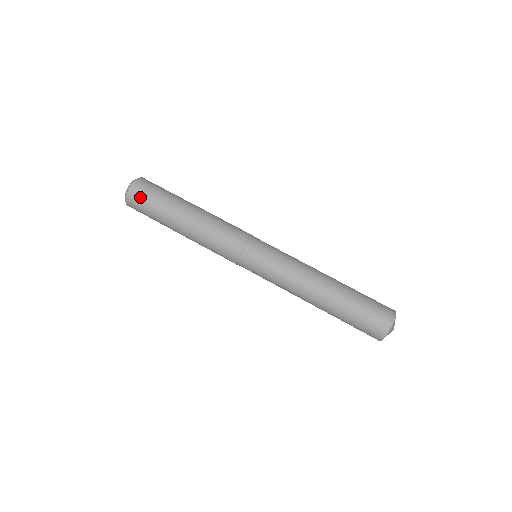
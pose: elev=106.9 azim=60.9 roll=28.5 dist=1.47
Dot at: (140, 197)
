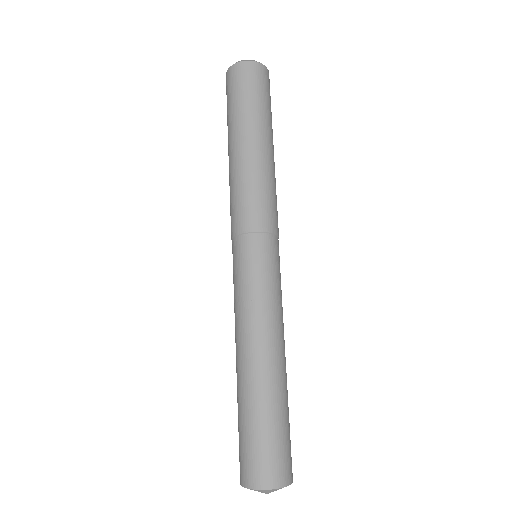
Dot at: (259, 79)
